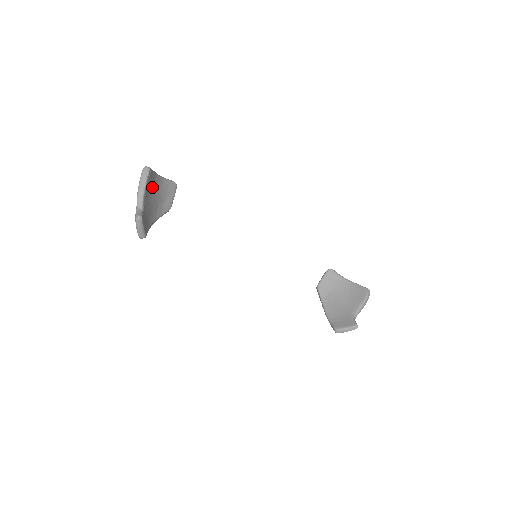
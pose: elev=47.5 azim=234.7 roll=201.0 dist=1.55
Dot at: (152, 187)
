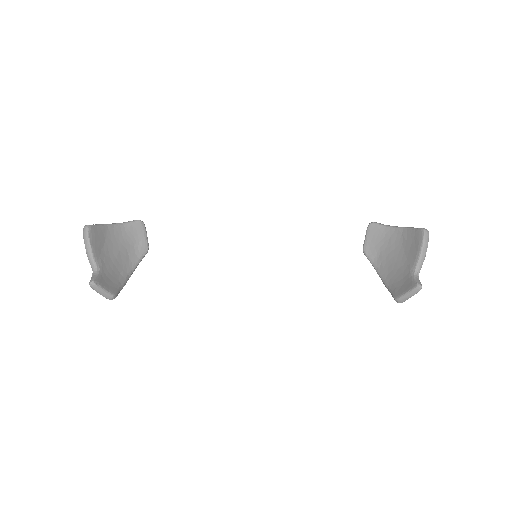
Dot at: (107, 241)
